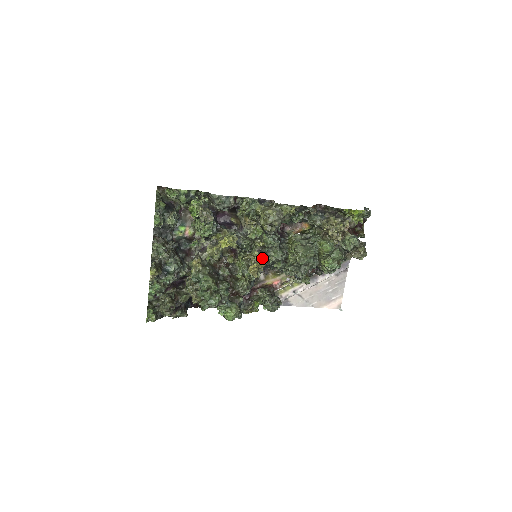
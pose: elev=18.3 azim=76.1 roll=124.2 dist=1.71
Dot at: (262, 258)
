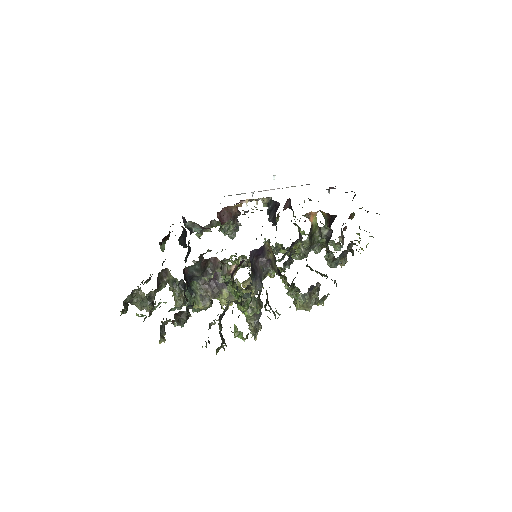
Dot at: occluded
